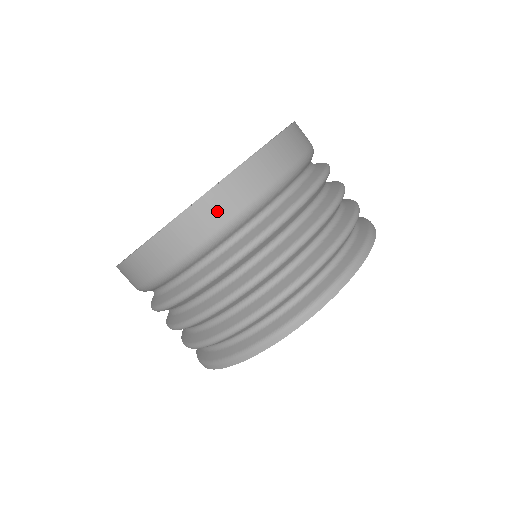
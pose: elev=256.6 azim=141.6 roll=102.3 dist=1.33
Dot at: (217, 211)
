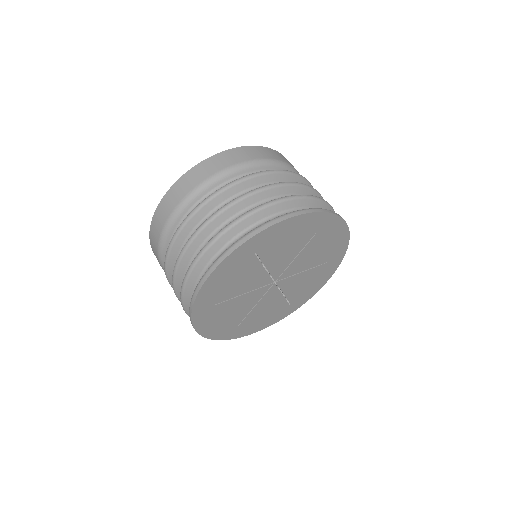
Dot at: (269, 153)
